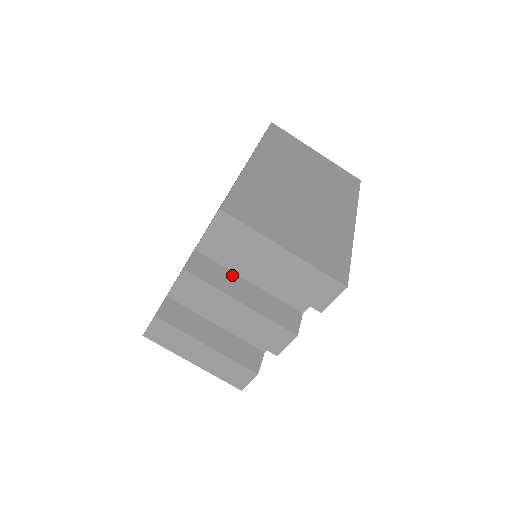
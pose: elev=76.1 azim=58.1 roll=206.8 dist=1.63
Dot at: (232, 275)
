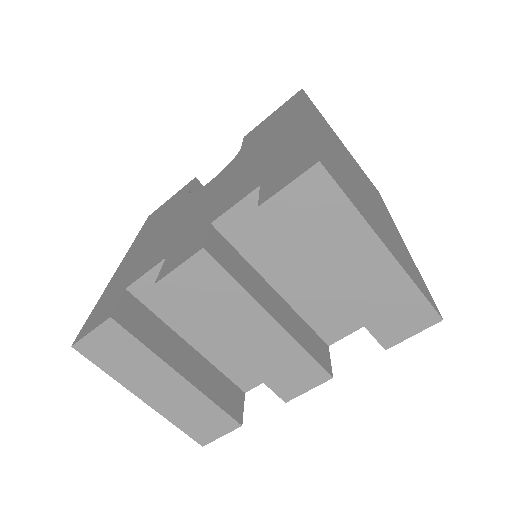
Dot at: (256, 274)
